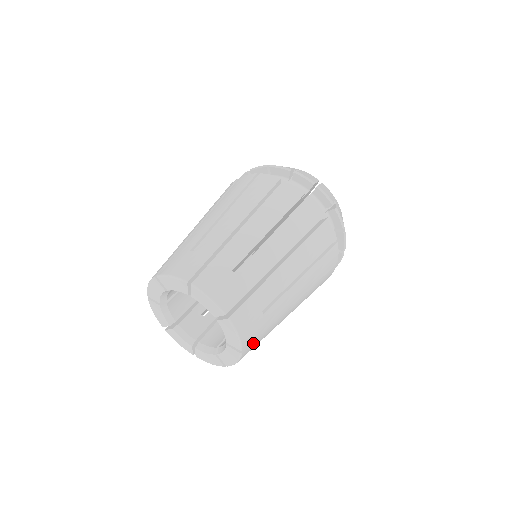
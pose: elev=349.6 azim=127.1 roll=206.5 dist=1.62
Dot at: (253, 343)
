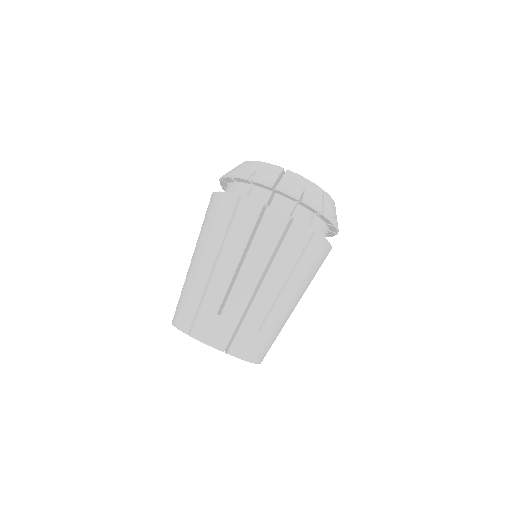
Dot at: (236, 340)
